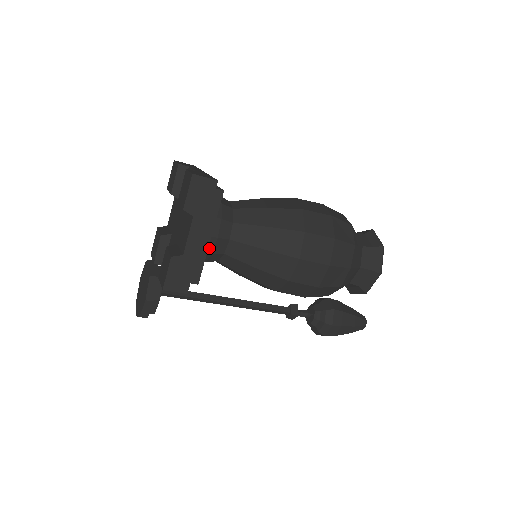
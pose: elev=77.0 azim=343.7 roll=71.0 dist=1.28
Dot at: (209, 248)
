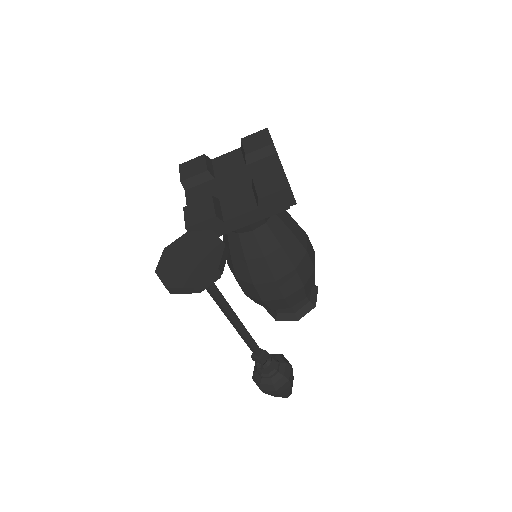
Dot at: occluded
